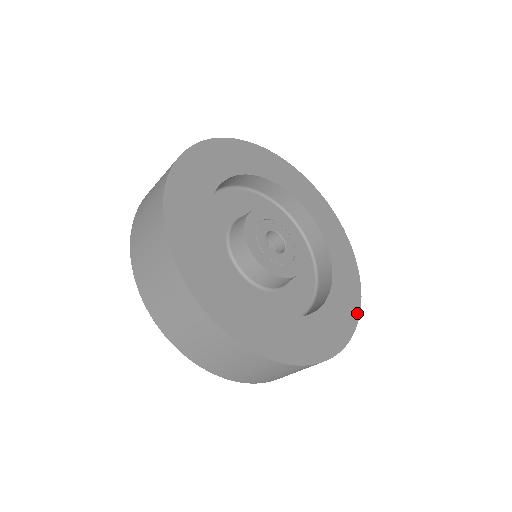
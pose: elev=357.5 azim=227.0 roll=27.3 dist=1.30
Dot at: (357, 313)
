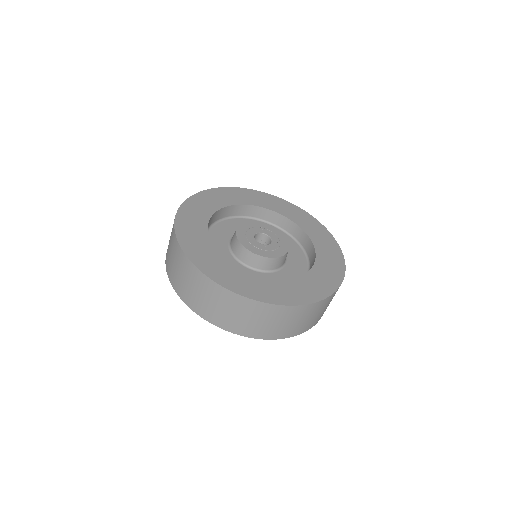
Dot at: (333, 289)
